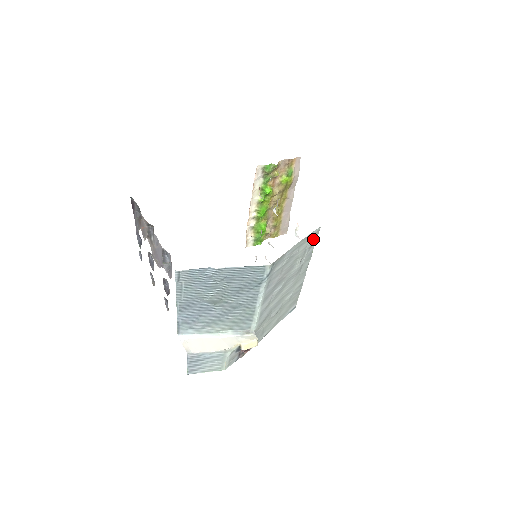
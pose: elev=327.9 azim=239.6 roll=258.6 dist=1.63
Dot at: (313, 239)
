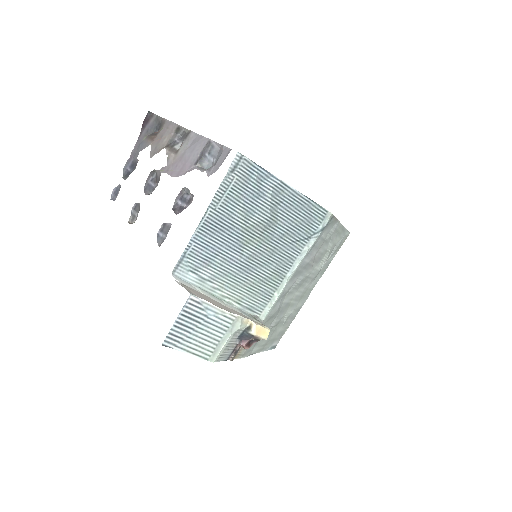
Dot at: (340, 243)
